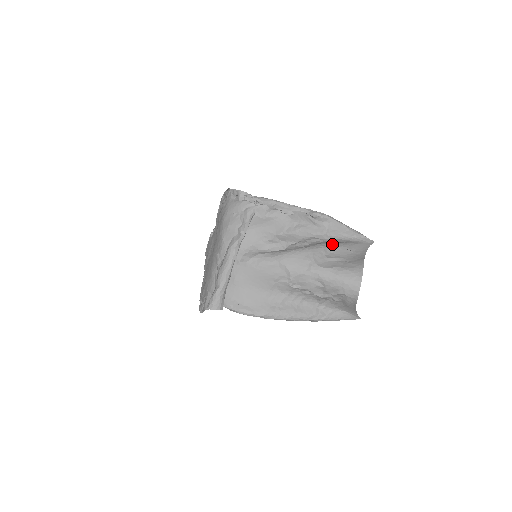
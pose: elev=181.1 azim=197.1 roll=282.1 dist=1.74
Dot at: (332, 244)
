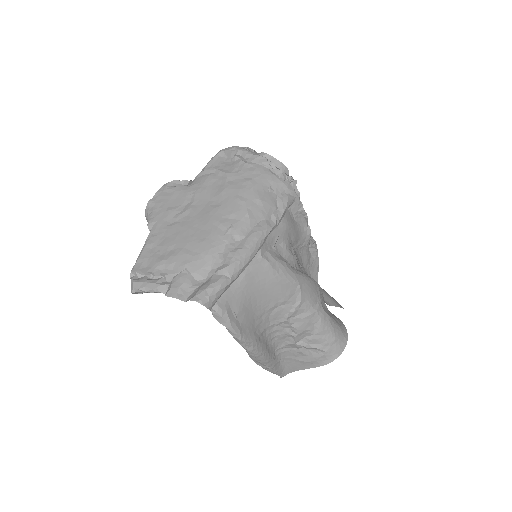
Dot at: occluded
